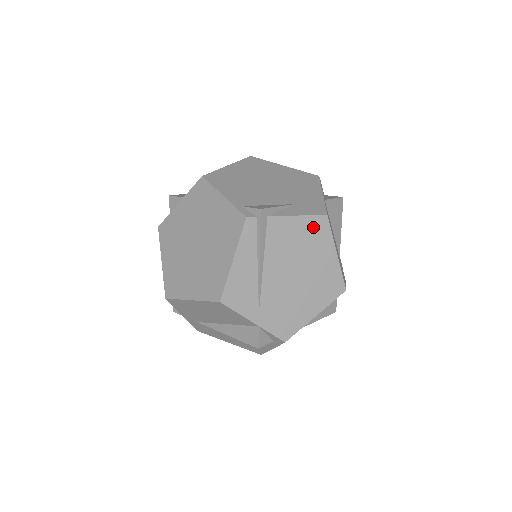
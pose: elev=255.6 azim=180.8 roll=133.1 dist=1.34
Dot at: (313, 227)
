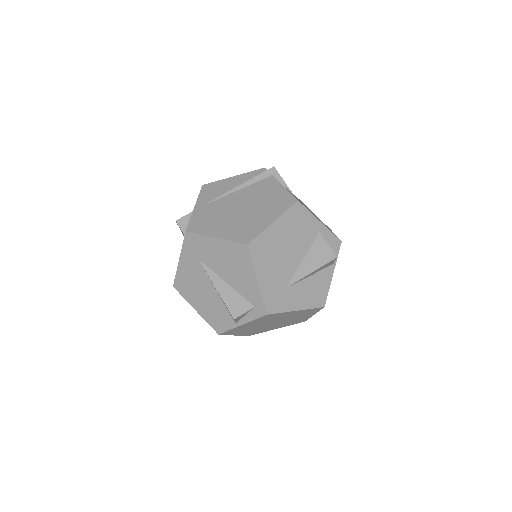
Dot at: (283, 199)
